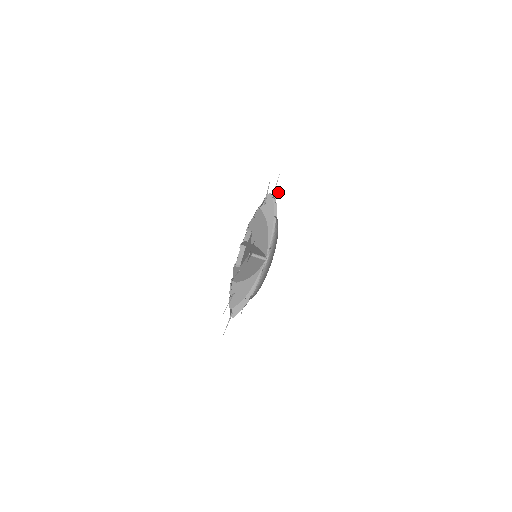
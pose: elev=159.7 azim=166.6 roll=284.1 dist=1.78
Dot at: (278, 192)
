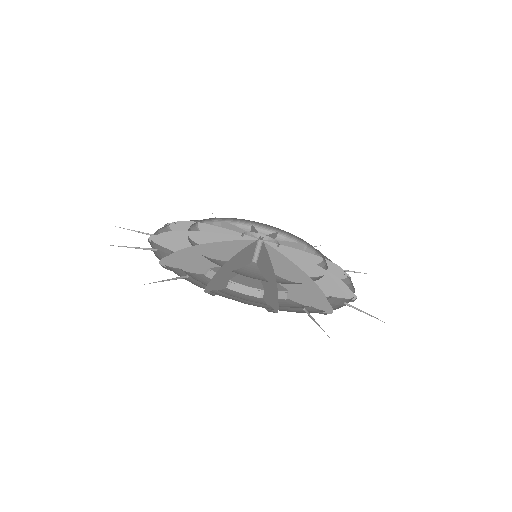
Dot at: occluded
